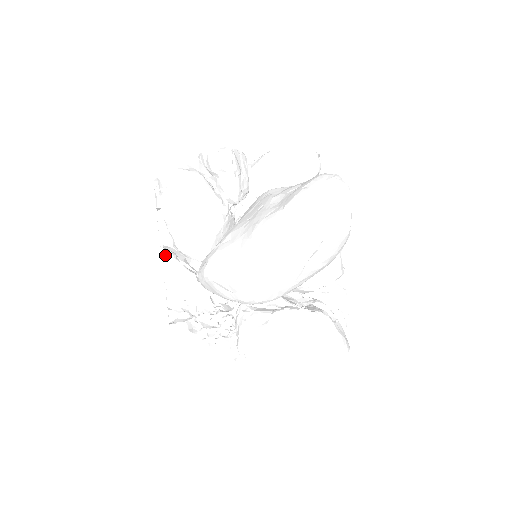
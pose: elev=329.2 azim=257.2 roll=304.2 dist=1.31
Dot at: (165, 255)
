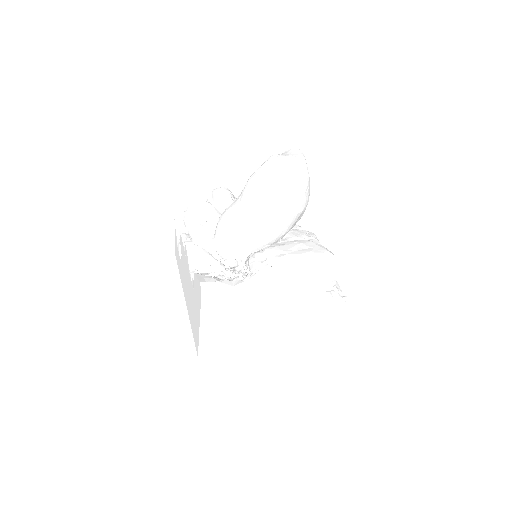
Dot at: (188, 243)
